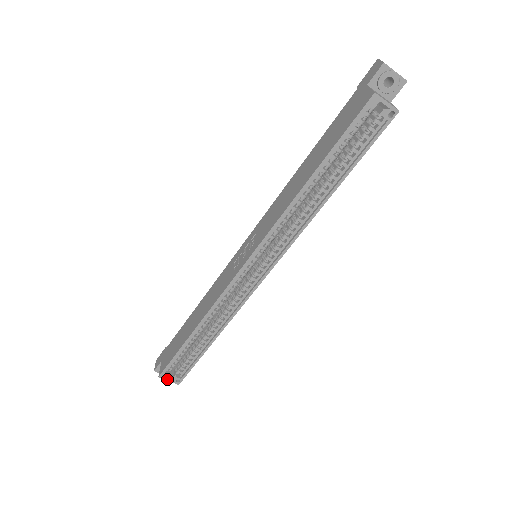
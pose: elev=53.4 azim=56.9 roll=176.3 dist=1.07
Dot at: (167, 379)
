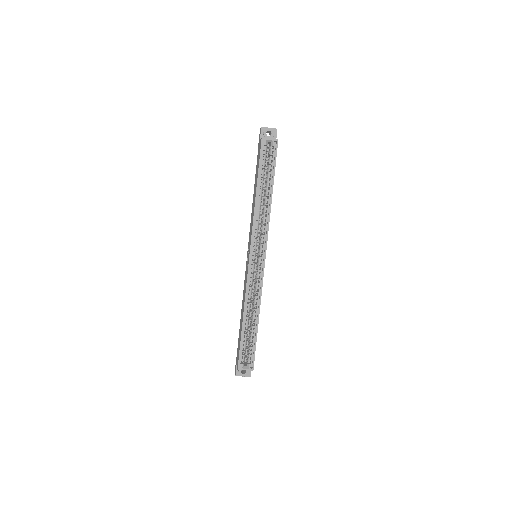
Dot at: (244, 369)
